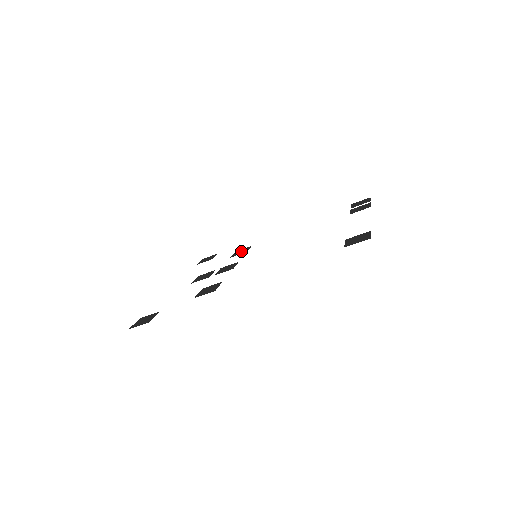
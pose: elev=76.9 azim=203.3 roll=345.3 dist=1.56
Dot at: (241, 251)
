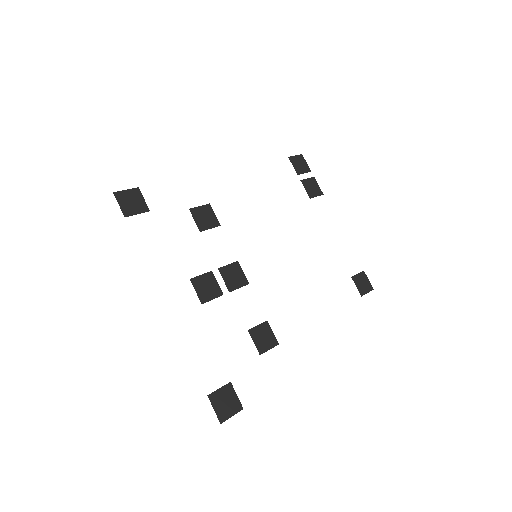
Dot at: (205, 217)
